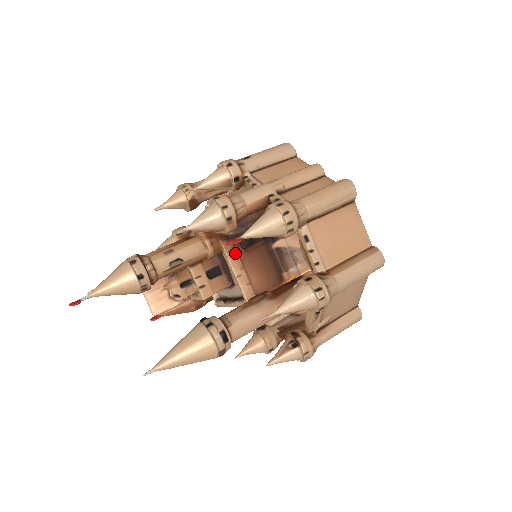
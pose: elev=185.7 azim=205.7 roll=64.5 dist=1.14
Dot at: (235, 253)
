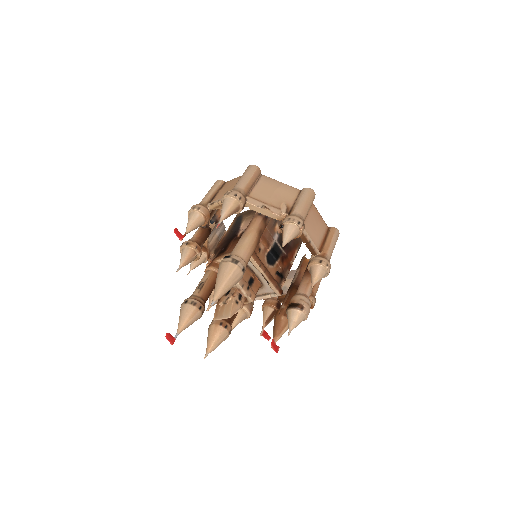
Dot at: (223, 255)
